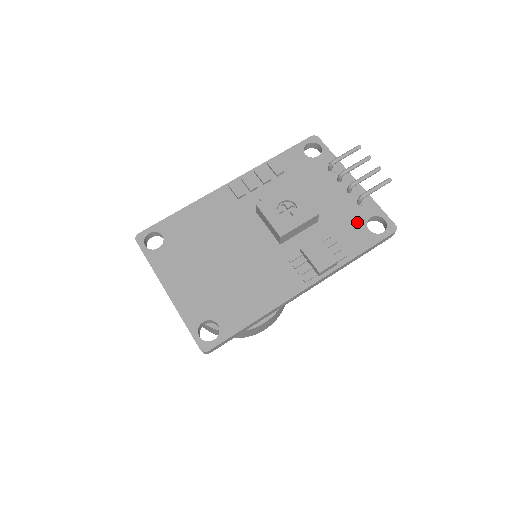
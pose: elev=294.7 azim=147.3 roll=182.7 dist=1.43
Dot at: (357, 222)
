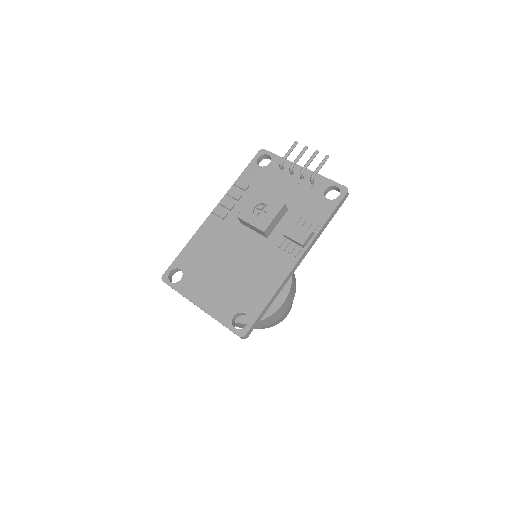
Dot at: (317, 197)
